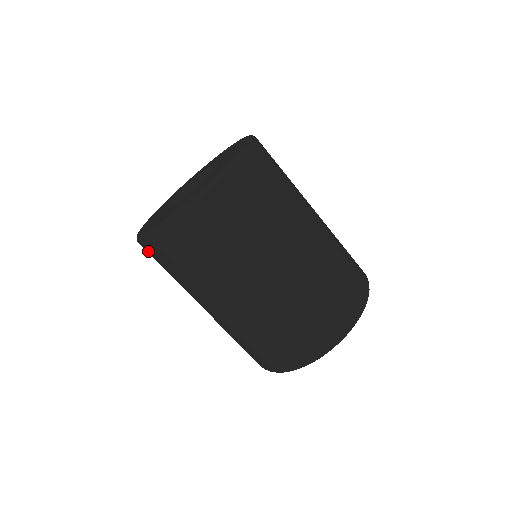
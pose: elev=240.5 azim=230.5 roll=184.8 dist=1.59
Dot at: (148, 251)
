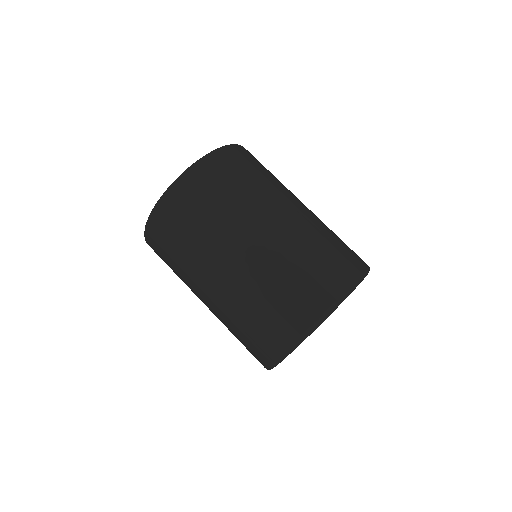
Dot at: occluded
